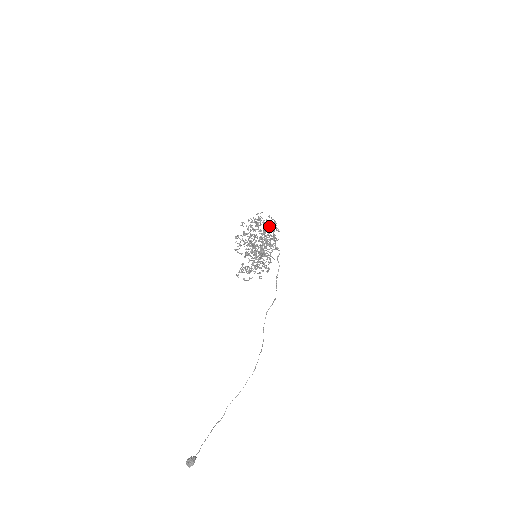
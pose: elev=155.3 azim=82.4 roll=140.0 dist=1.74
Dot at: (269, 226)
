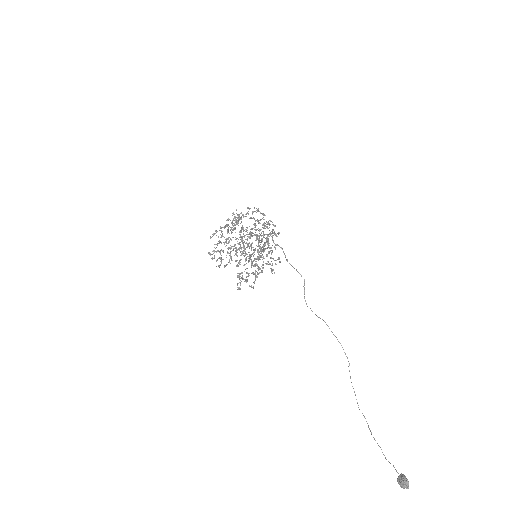
Dot at: (251, 218)
